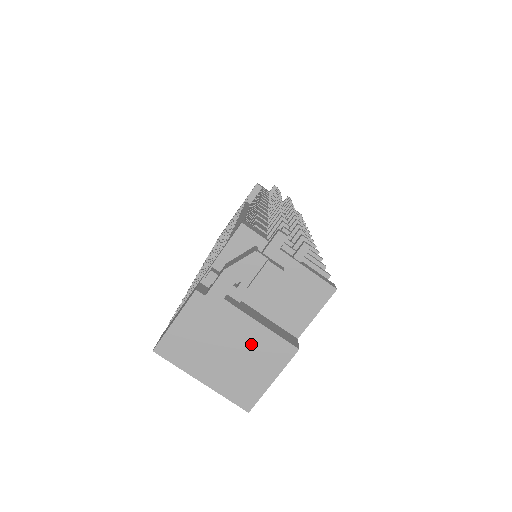
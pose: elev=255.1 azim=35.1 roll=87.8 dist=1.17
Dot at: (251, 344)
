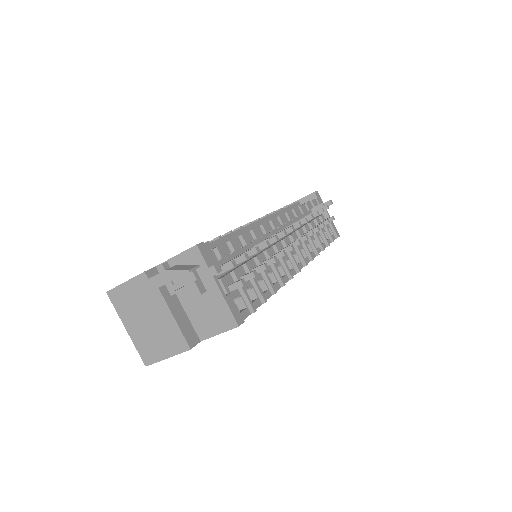
Dot at: (163, 326)
